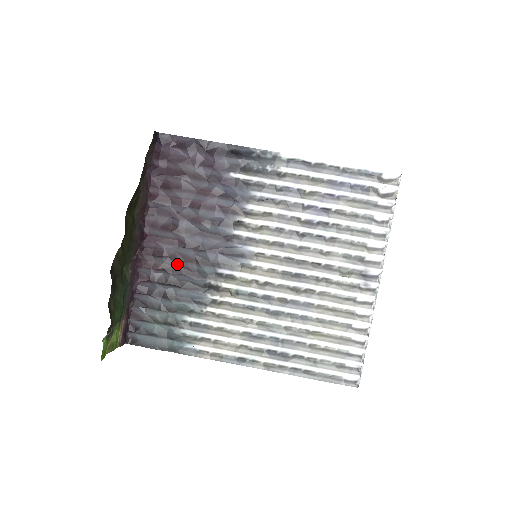
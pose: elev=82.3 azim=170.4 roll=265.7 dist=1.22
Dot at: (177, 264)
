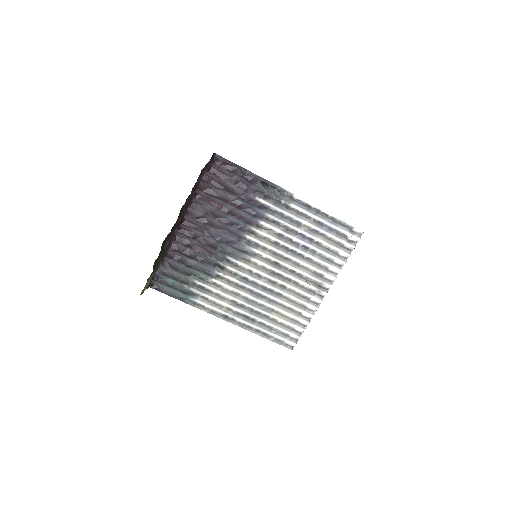
Dot at: (200, 245)
